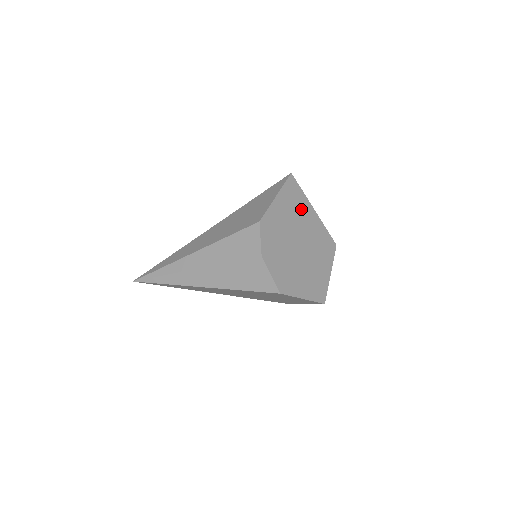
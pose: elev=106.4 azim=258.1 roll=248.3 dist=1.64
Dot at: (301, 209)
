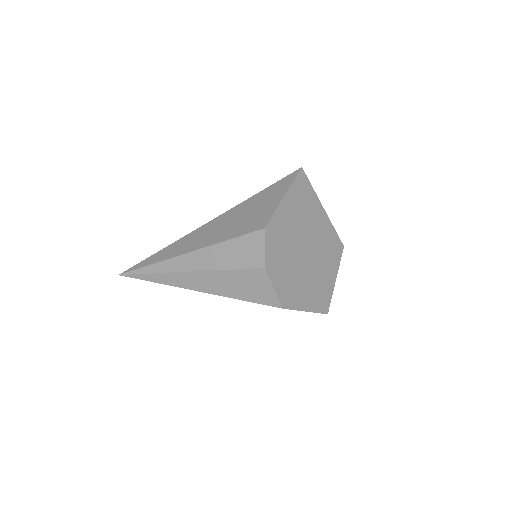
Dot at: (310, 209)
